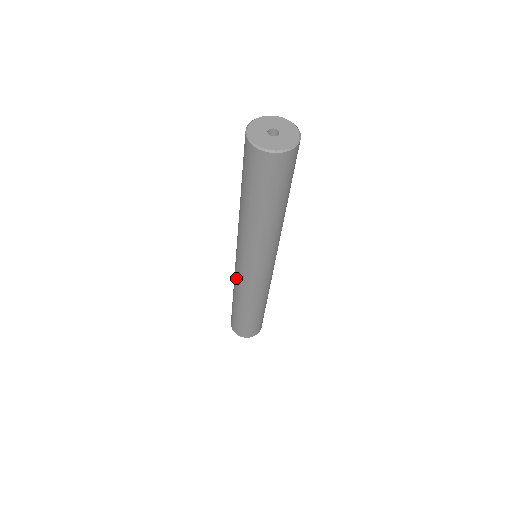
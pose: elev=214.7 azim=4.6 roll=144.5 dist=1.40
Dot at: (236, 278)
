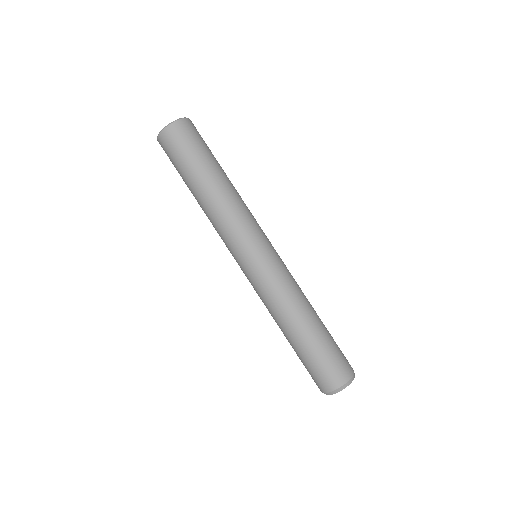
Dot at: occluded
